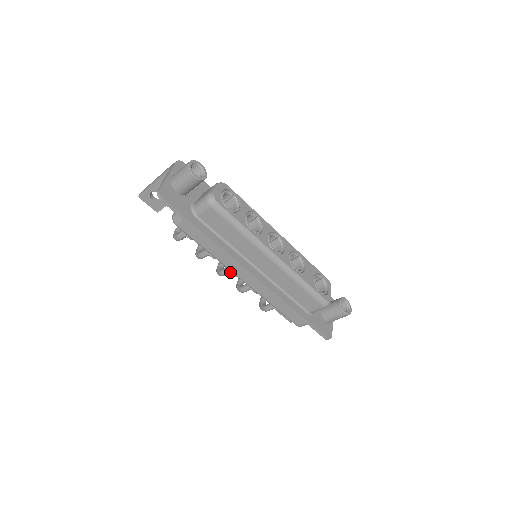
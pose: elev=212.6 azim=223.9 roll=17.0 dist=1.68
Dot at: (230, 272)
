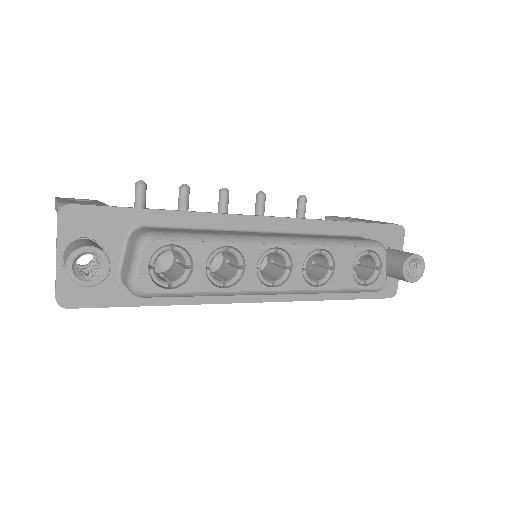
Dot at: occluded
